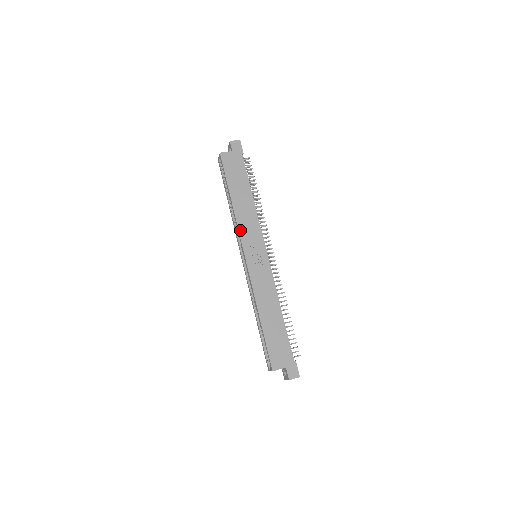
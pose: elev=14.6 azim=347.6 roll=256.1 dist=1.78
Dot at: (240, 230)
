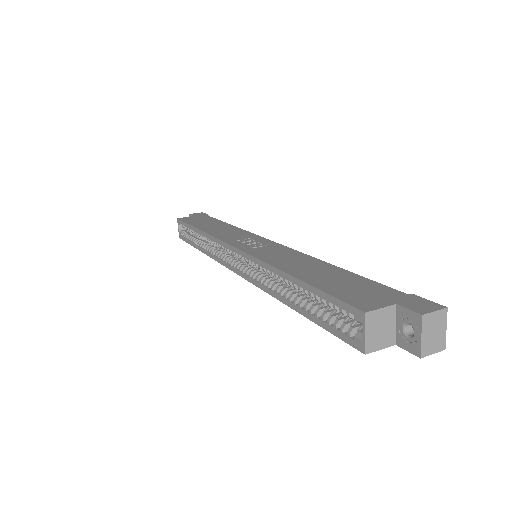
Dot at: (218, 237)
